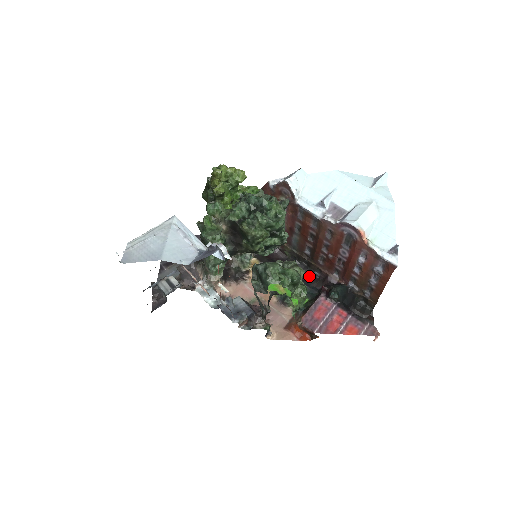
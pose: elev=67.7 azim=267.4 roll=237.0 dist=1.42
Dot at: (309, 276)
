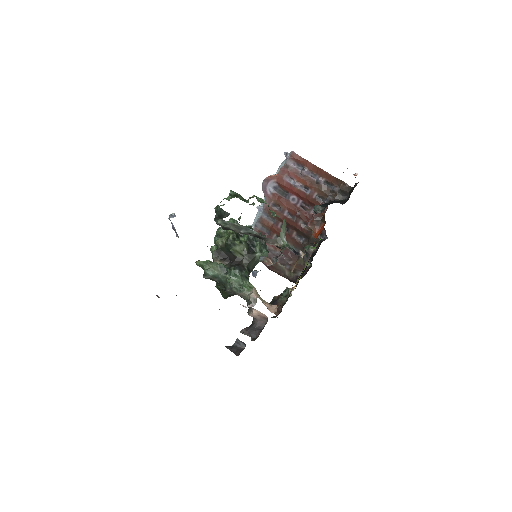
Dot at: occluded
